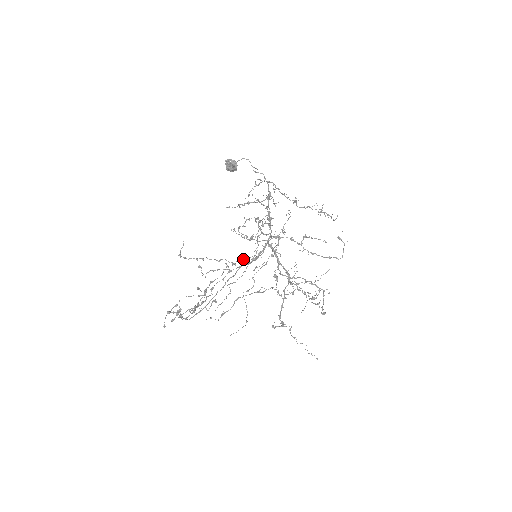
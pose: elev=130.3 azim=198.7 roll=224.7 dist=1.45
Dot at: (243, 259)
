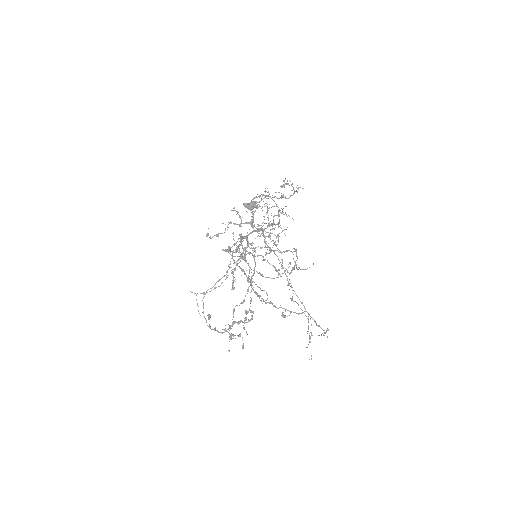
Dot at: occluded
